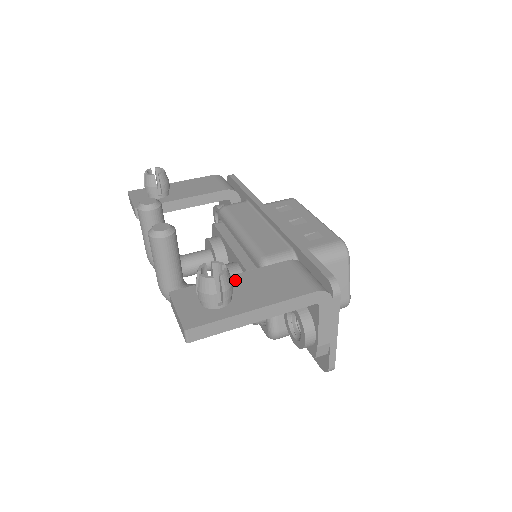
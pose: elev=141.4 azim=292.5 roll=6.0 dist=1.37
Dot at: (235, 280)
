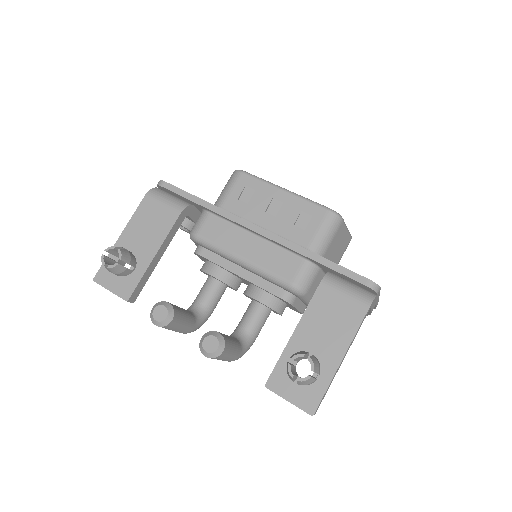
Dot at: (300, 338)
